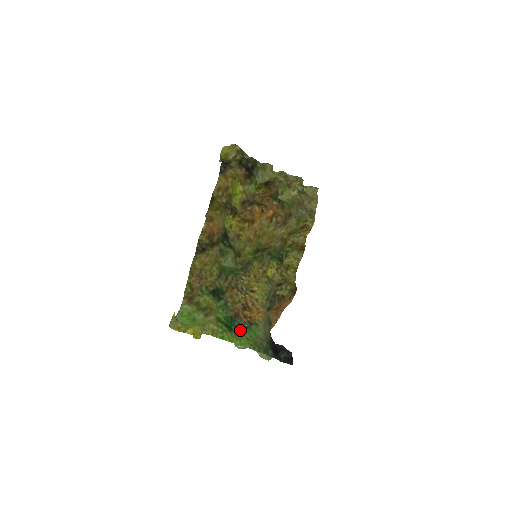
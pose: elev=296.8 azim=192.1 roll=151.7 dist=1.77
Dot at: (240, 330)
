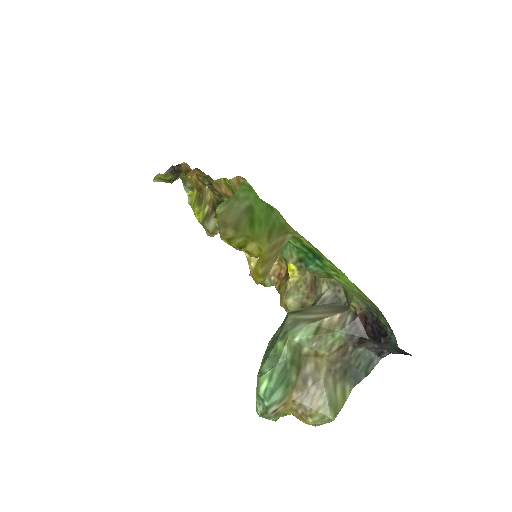
Dot at: (328, 271)
